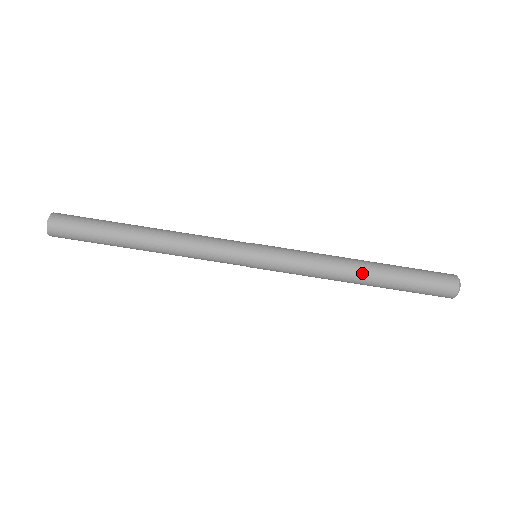
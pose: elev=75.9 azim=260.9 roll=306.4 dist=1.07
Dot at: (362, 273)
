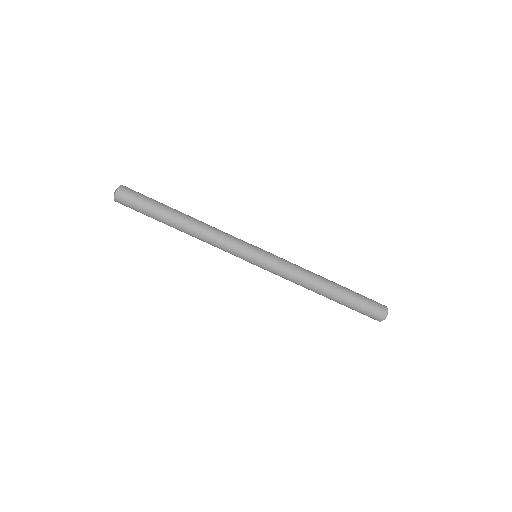
Dot at: (322, 293)
